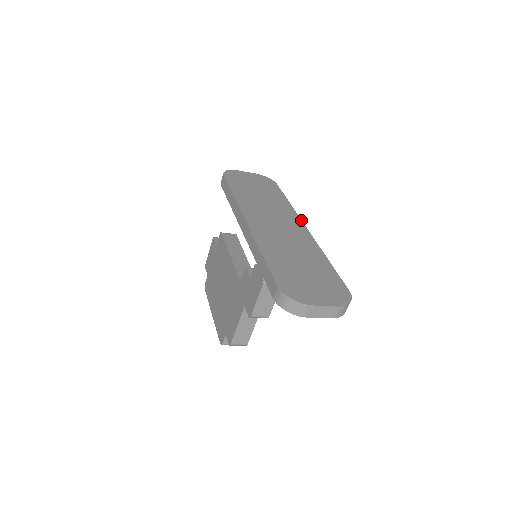
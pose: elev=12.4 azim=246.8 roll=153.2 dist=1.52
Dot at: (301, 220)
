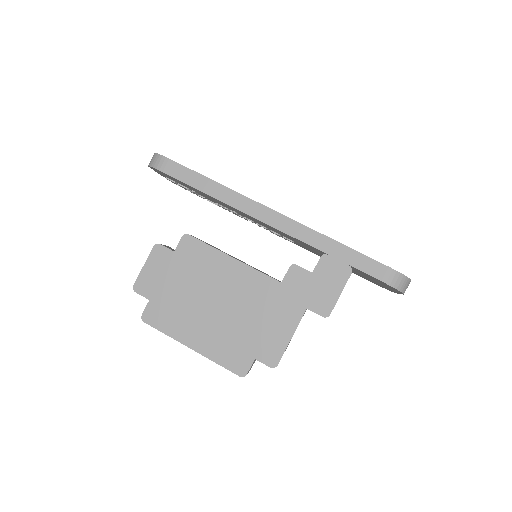
Dot at: occluded
